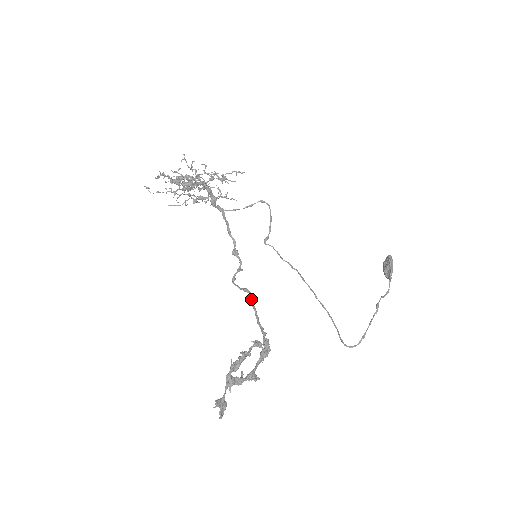
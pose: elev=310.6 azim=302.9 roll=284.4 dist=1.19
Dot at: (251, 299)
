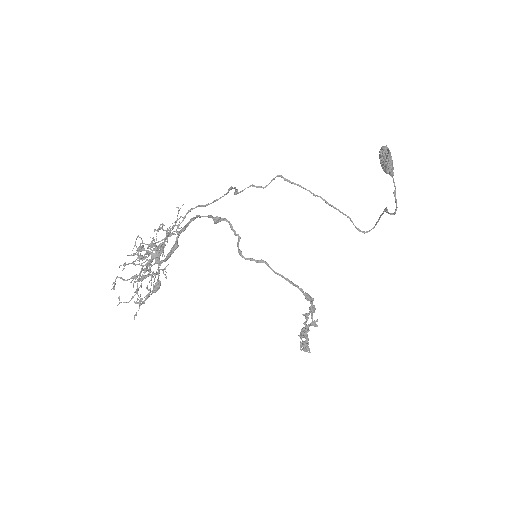
Dot at: (272, 270)
